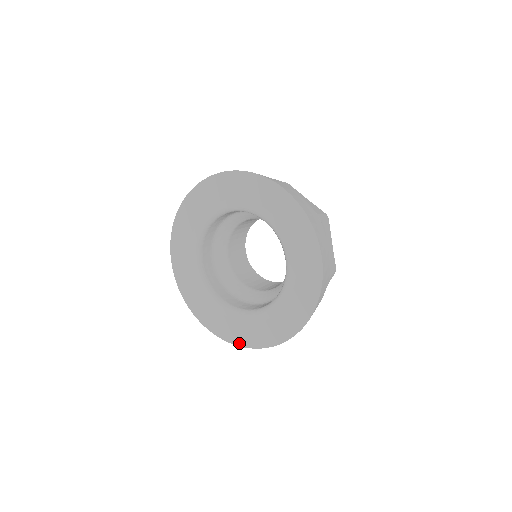
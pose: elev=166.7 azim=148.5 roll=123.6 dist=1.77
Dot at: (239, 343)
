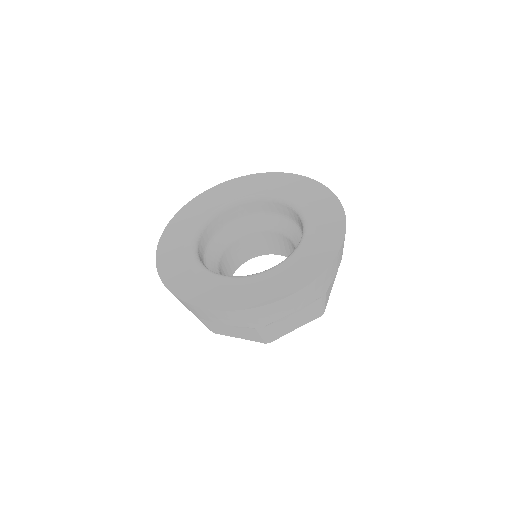
Dot at: (269, 300)
